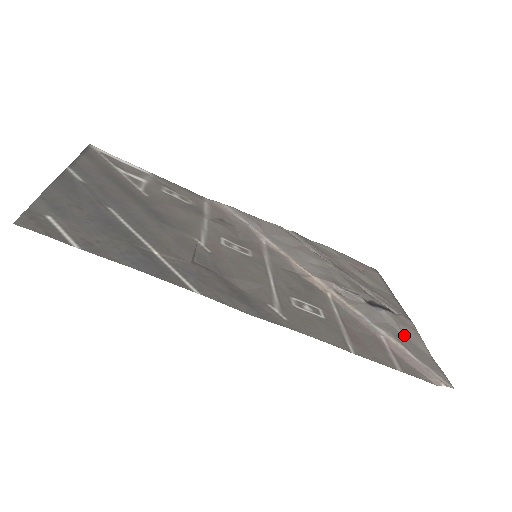
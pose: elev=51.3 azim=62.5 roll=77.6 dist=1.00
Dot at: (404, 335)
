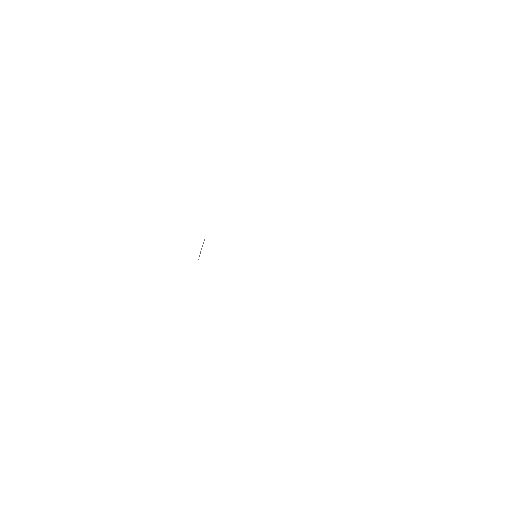
Dot at: occluded
